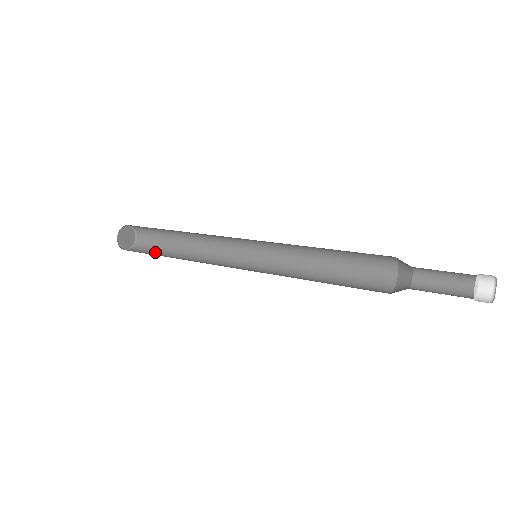
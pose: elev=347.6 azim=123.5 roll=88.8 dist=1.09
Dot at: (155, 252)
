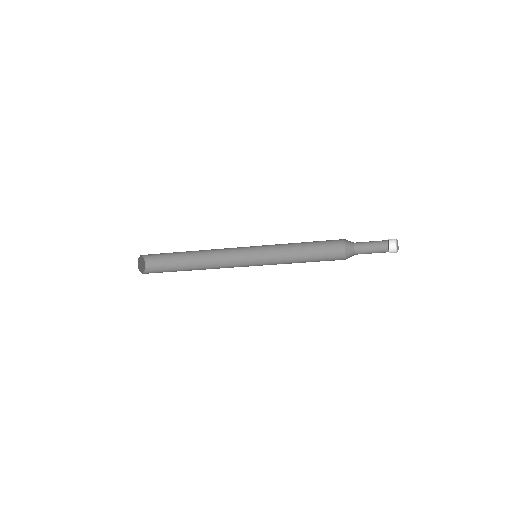
Dot at: occluded
